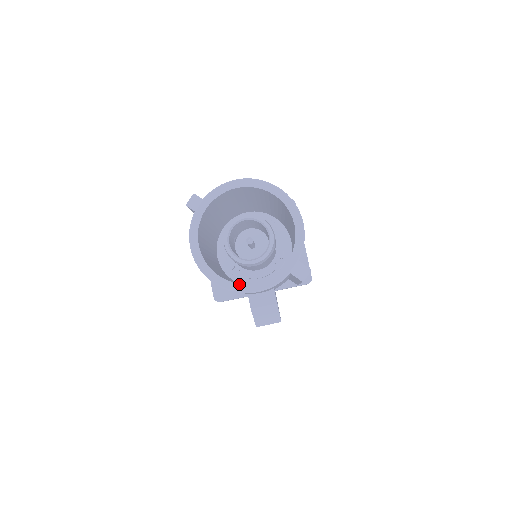
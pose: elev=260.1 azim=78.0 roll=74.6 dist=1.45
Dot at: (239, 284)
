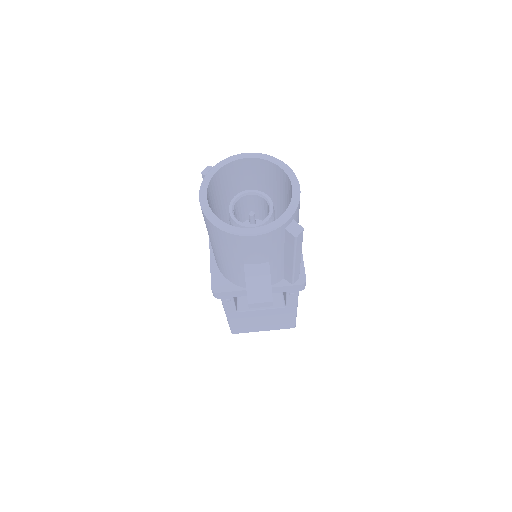
Dot at: (237, 227)
